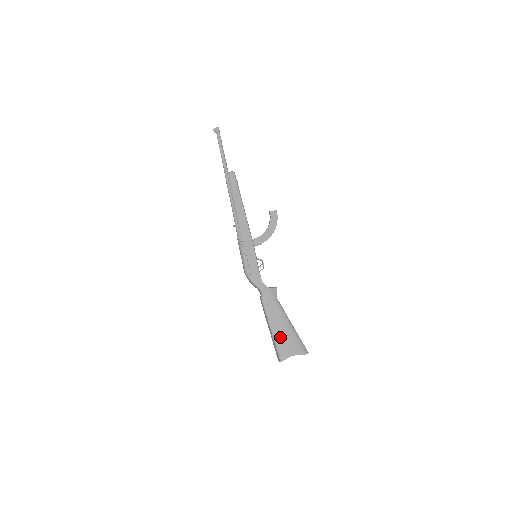
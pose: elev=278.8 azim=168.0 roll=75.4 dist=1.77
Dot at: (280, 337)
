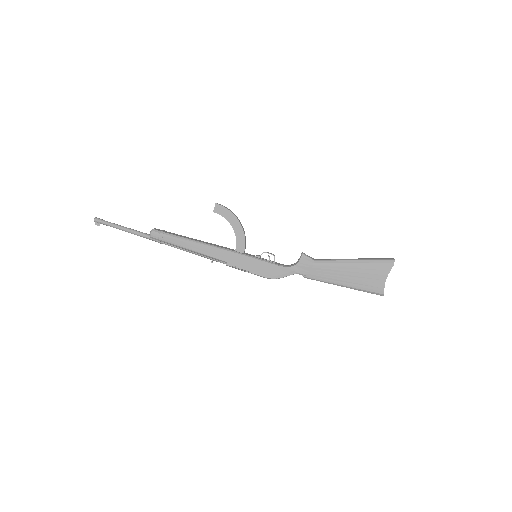
Dot at: (357, 283)
